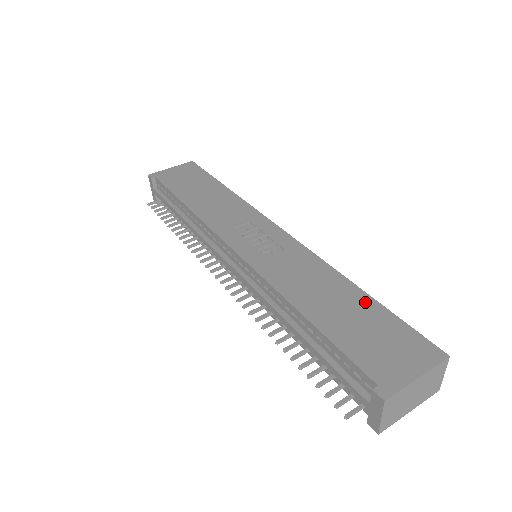
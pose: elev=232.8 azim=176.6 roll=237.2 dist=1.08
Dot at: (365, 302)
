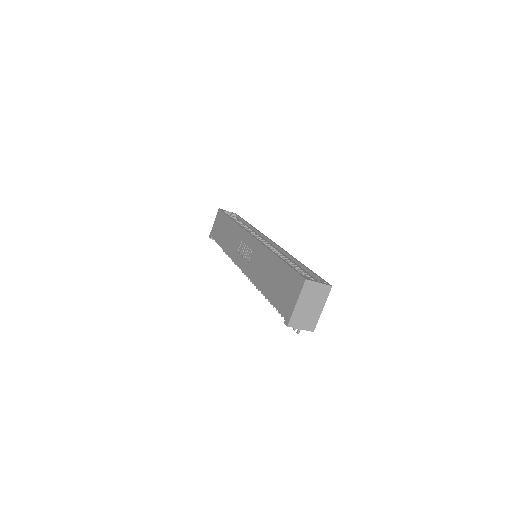
Dot at: (279, 266)
